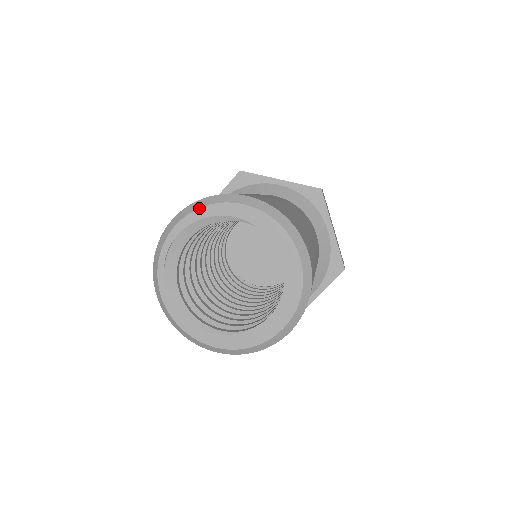
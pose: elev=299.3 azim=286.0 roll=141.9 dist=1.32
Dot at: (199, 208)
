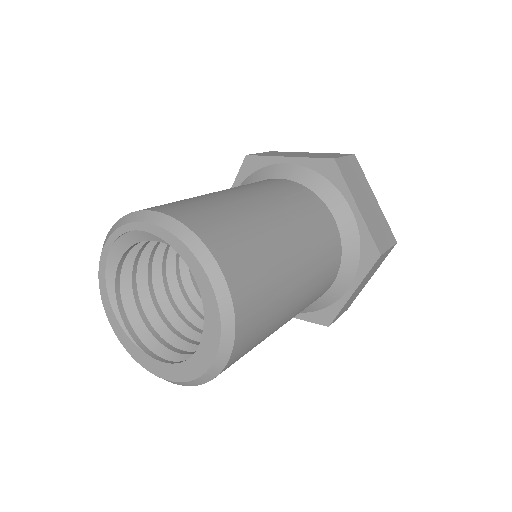
Dot at: (174, 235)
